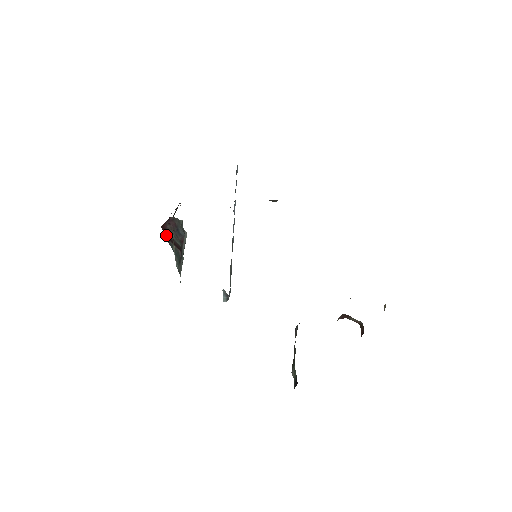
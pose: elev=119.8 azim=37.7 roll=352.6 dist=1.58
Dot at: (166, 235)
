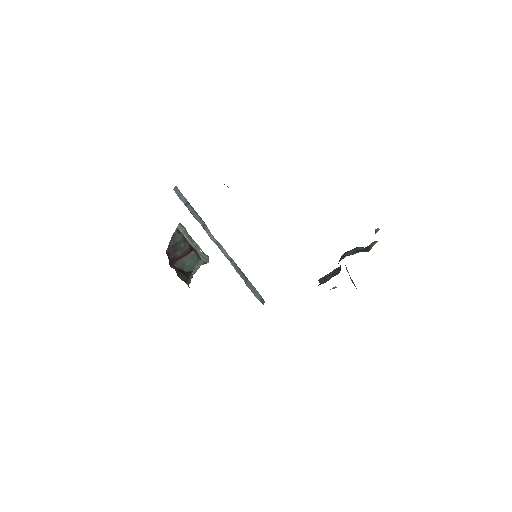
Dot at: (176, 260)
